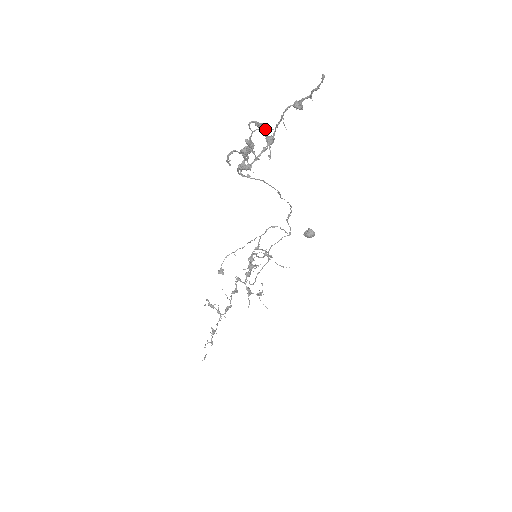
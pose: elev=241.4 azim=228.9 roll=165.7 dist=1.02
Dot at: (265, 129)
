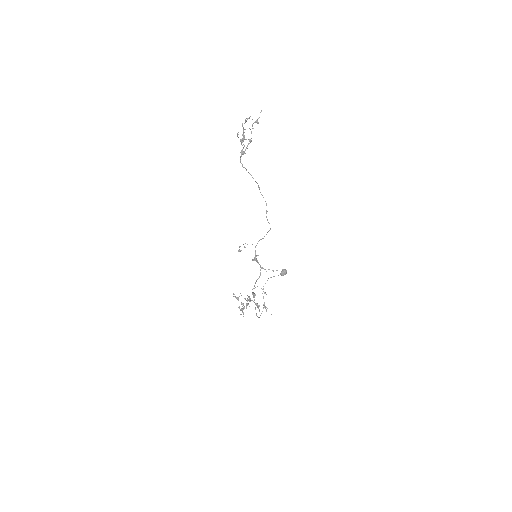
Dot at: occluded
